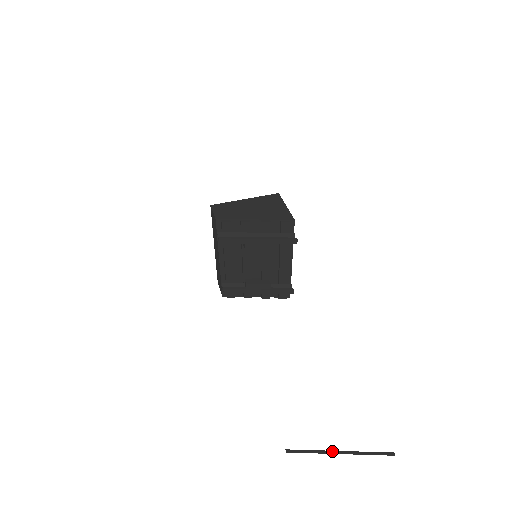
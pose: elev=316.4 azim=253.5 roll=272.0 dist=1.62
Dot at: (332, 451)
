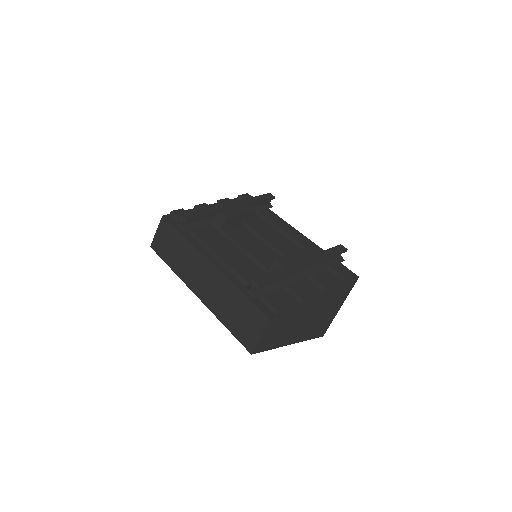
Dot at: out of frame
